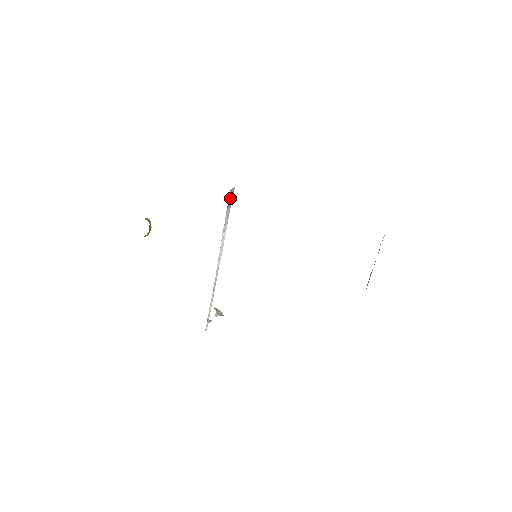
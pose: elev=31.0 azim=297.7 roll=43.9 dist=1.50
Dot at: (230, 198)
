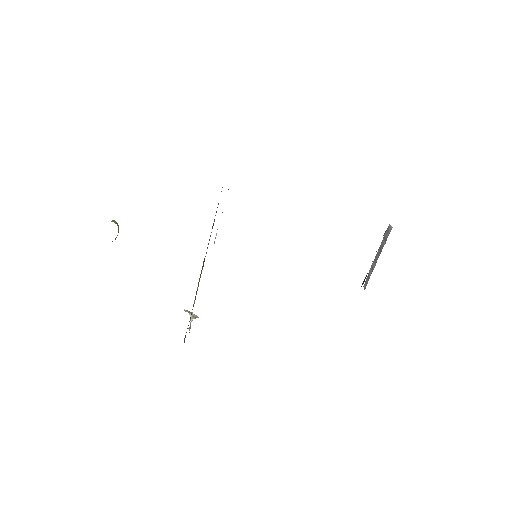
Dot at: occluded
